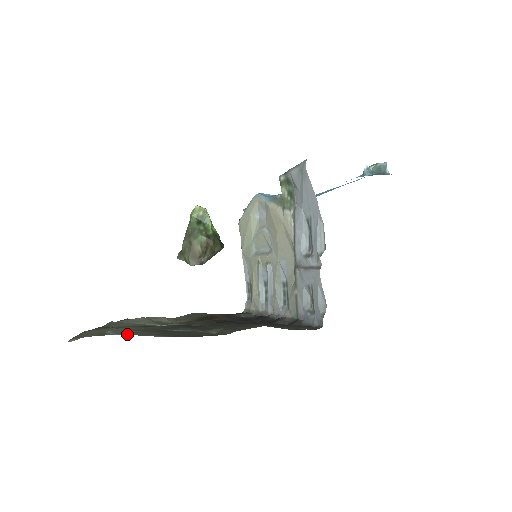
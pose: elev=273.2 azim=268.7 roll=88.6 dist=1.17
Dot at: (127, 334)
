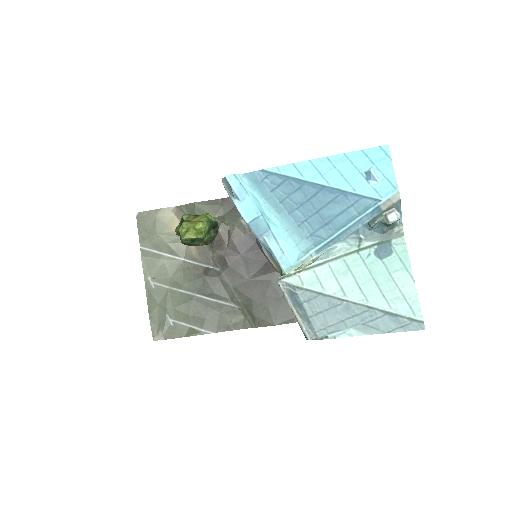
Dot at: (183, 322)
